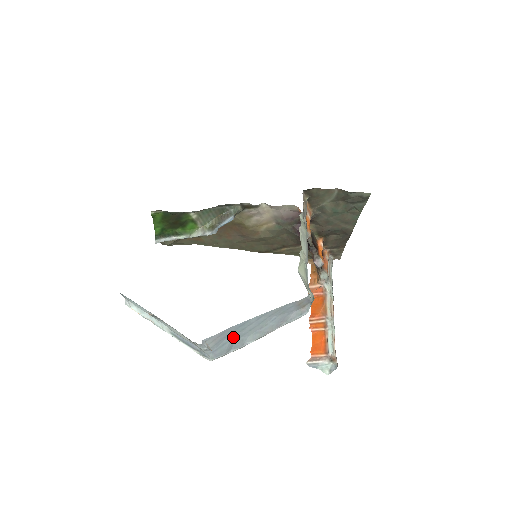
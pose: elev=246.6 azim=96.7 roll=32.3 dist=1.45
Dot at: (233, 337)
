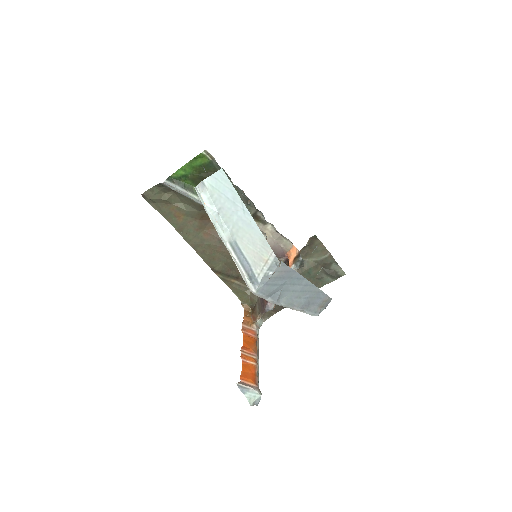
Dot at: (284, 285)
